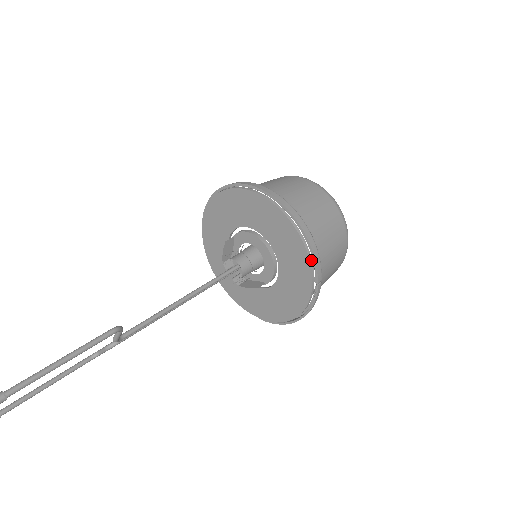
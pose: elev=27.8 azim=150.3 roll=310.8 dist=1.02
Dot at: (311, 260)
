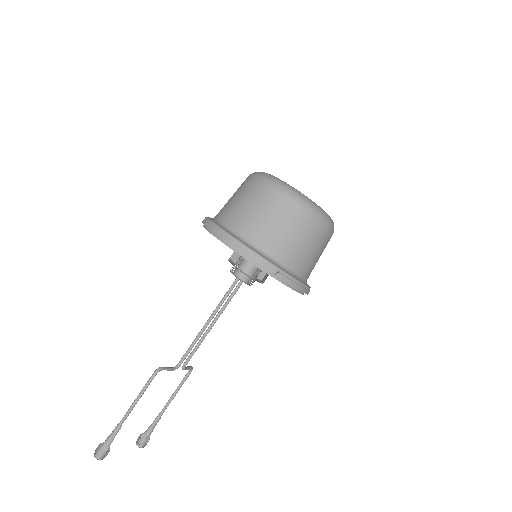
Dot at: (256, 263)
